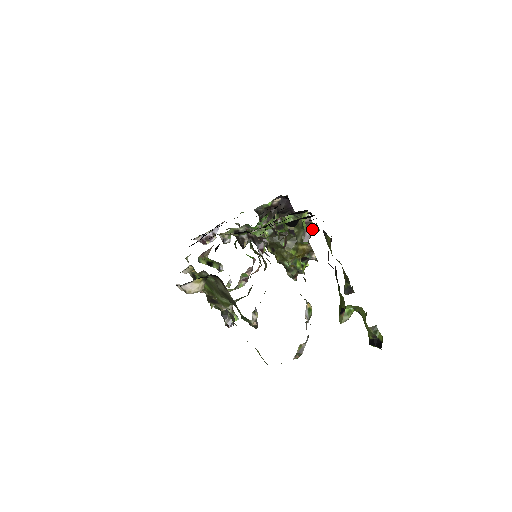
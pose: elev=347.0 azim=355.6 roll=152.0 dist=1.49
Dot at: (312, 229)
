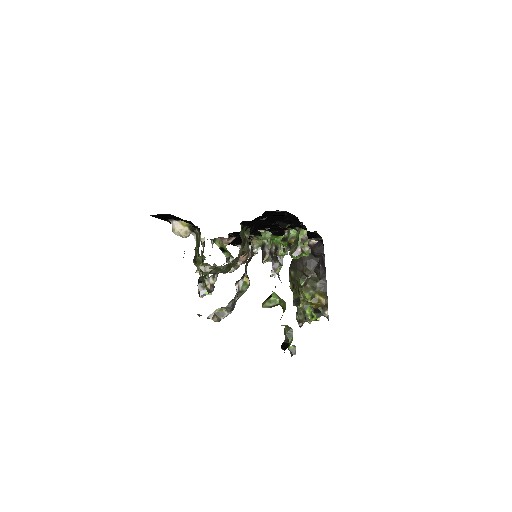
Dot at: (306, 249)
